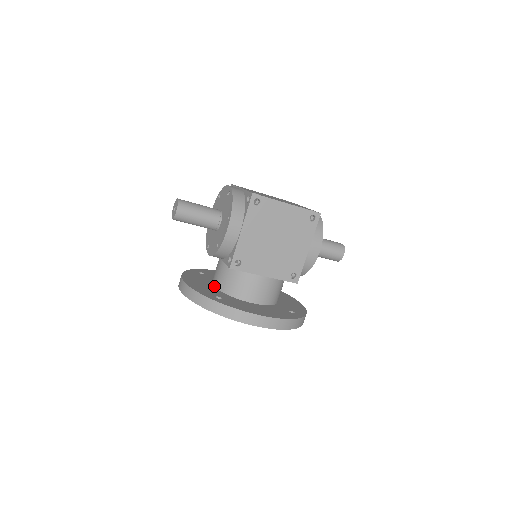
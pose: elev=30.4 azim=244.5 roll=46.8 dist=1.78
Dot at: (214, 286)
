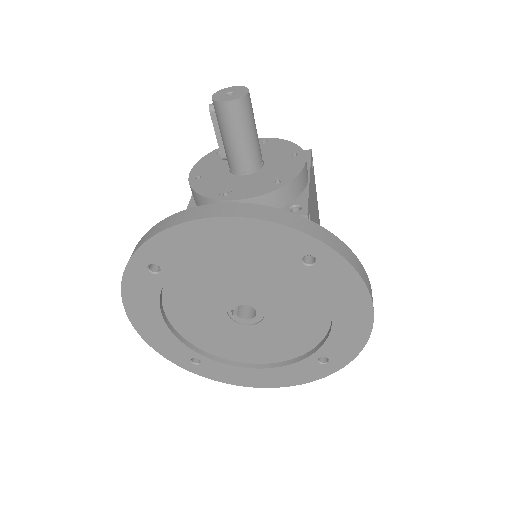
Dot at: occluded
